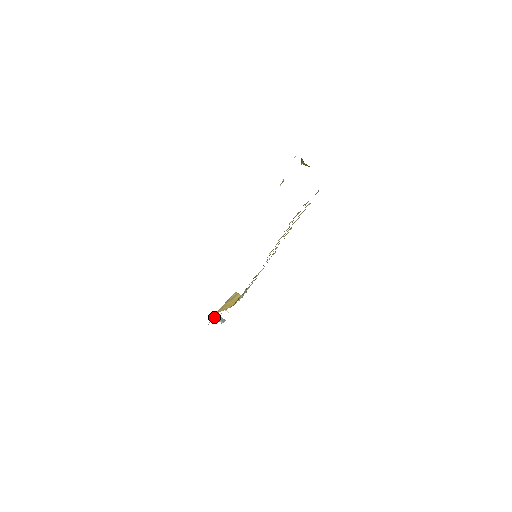
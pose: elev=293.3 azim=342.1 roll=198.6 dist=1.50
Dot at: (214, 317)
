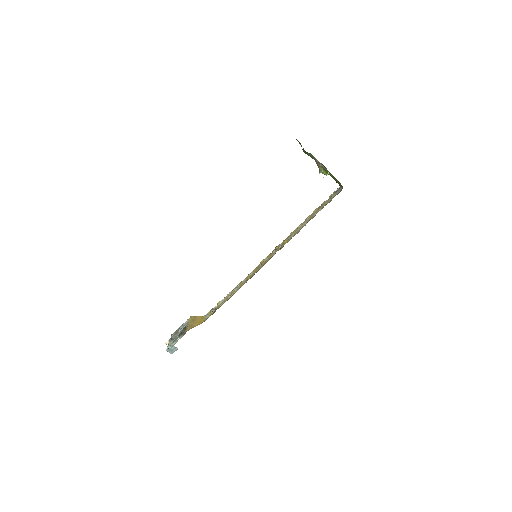
Dot at: (176, 340)
